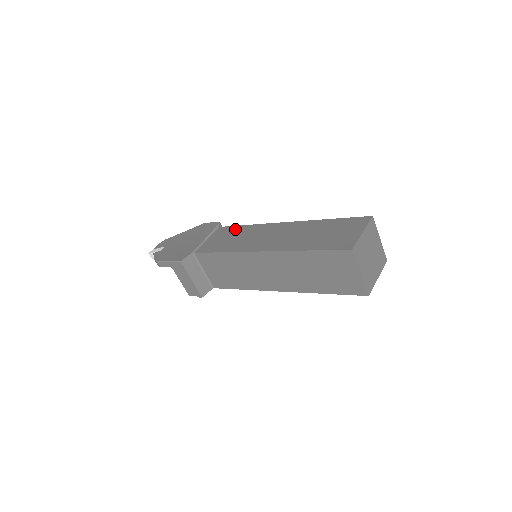
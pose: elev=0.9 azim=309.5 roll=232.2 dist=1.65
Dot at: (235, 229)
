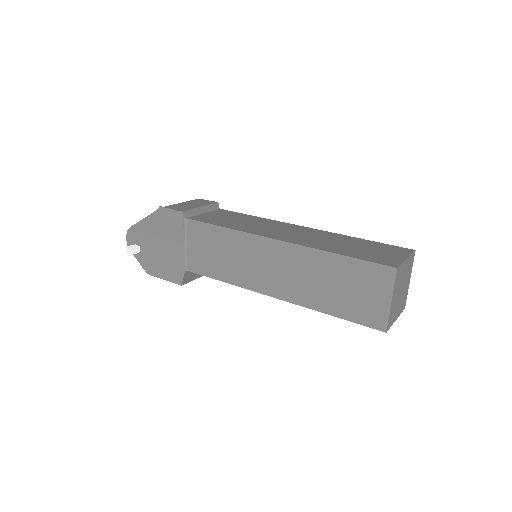
Dot at: (213, 234)
